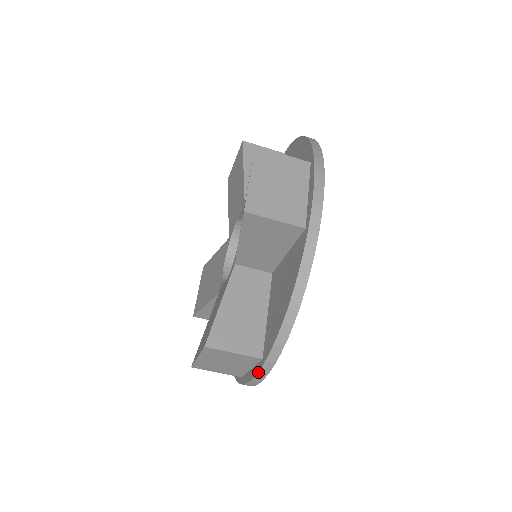
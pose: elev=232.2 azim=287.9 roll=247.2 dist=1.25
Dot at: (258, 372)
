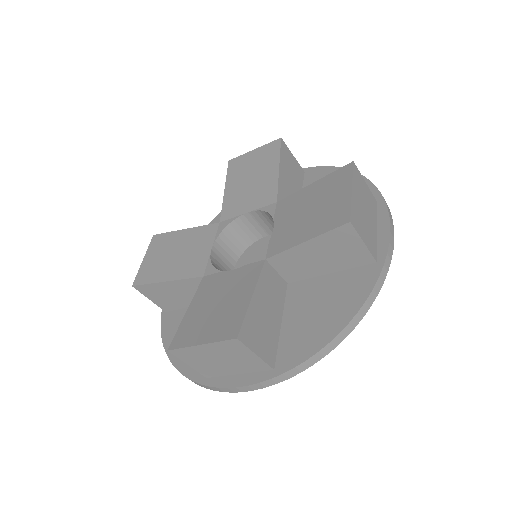
Dot at: (262, 382)
